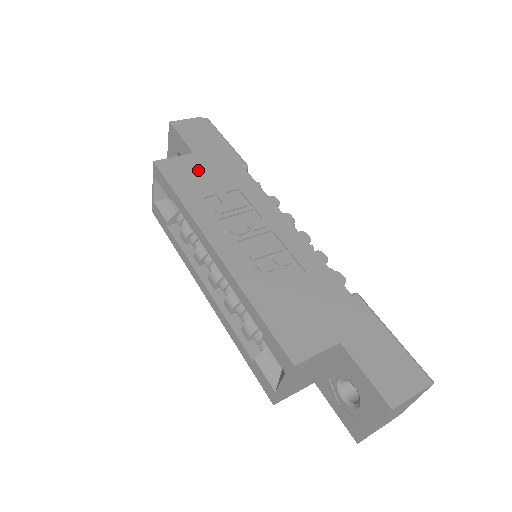
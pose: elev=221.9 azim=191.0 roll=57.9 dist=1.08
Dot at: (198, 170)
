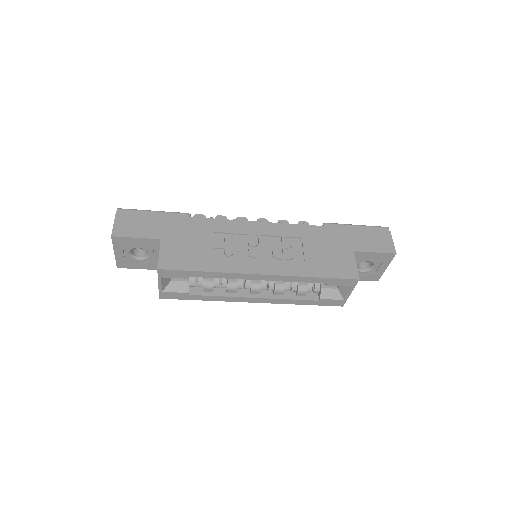
Dot at: (182, 246)
